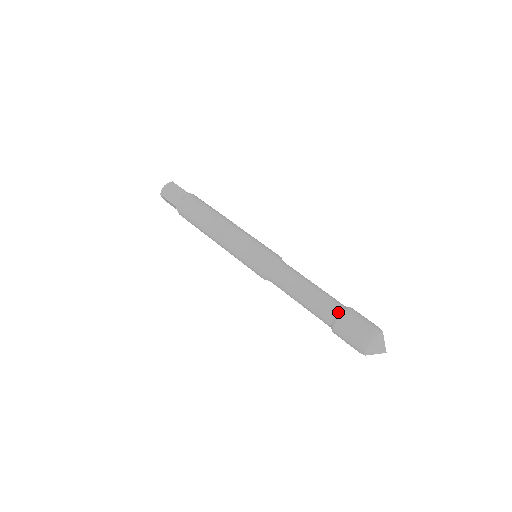
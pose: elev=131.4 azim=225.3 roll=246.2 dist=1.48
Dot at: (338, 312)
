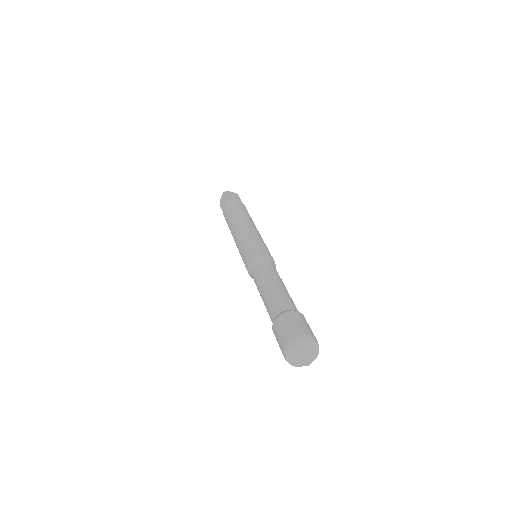
Dot at: (294, 310)
